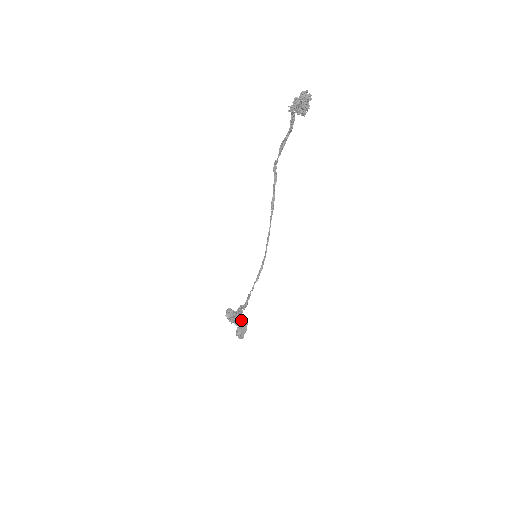
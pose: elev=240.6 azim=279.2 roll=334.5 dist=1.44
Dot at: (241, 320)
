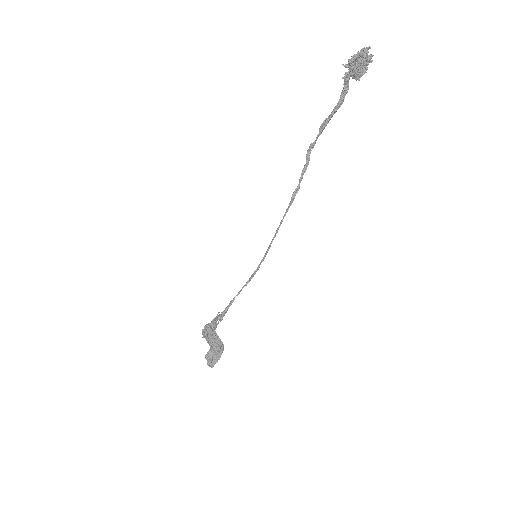
Dot at: (218, 342)
